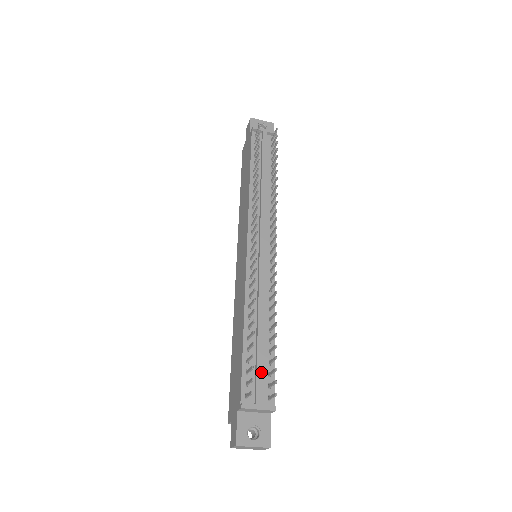
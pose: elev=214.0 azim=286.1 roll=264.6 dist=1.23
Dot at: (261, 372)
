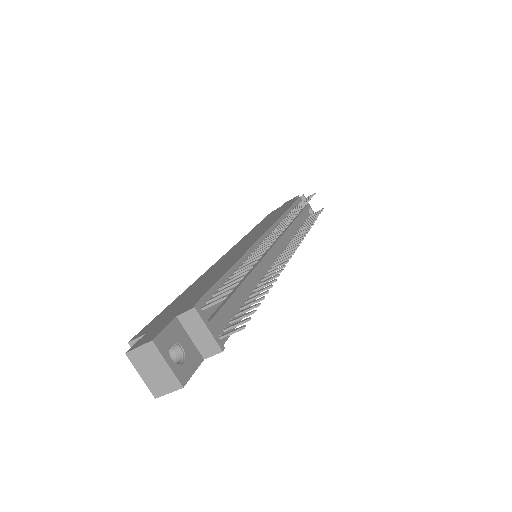
Dot at: (229, 307)
